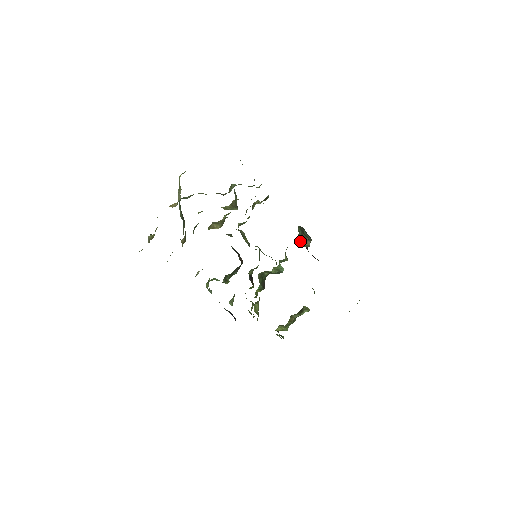
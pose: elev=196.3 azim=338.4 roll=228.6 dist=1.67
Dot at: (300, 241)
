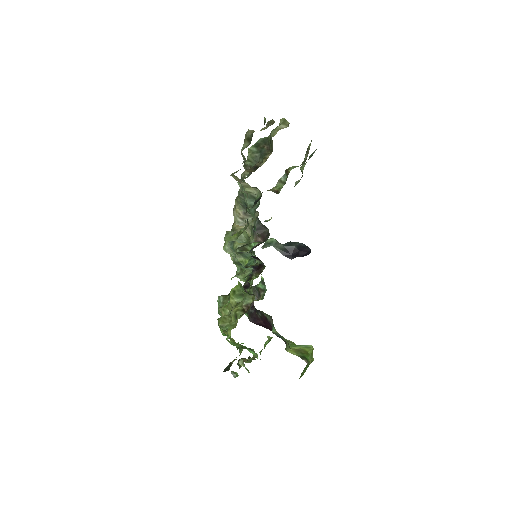
Dot at: occluded
